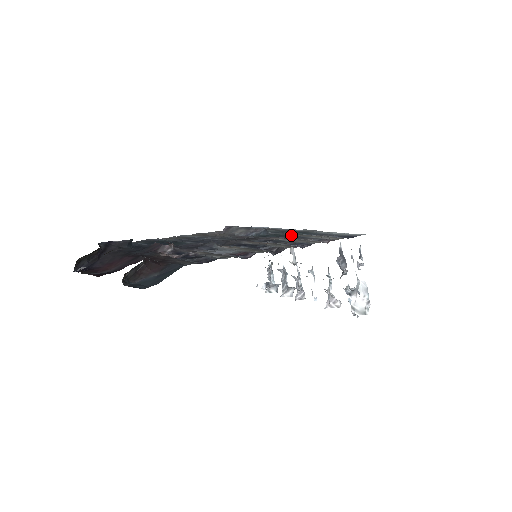
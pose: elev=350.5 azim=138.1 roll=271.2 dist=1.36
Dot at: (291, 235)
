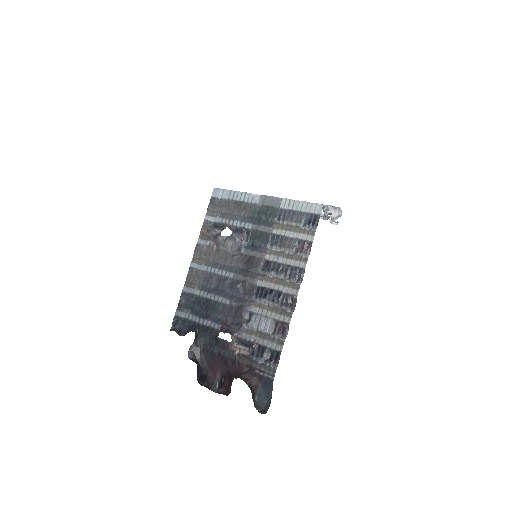
Dot at: (270, 233)
